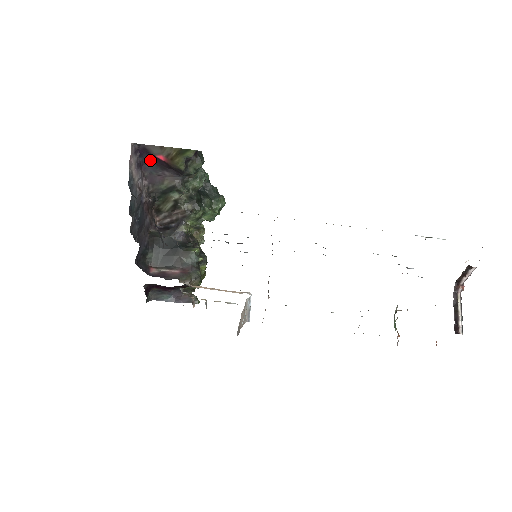
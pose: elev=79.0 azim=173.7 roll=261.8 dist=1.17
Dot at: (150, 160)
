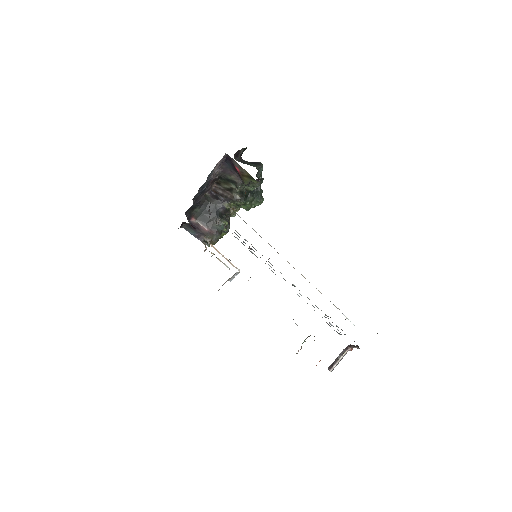
Dot at: (230, 163)
